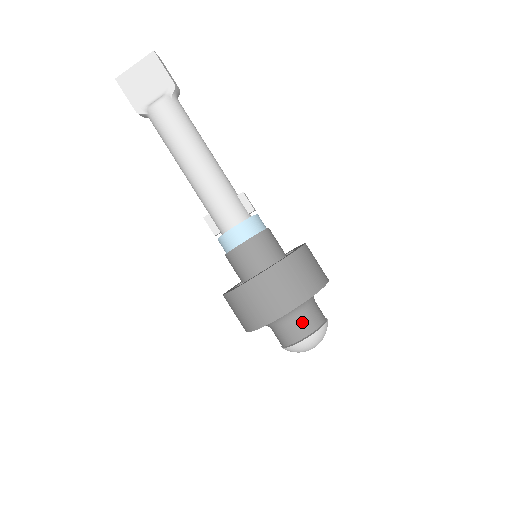
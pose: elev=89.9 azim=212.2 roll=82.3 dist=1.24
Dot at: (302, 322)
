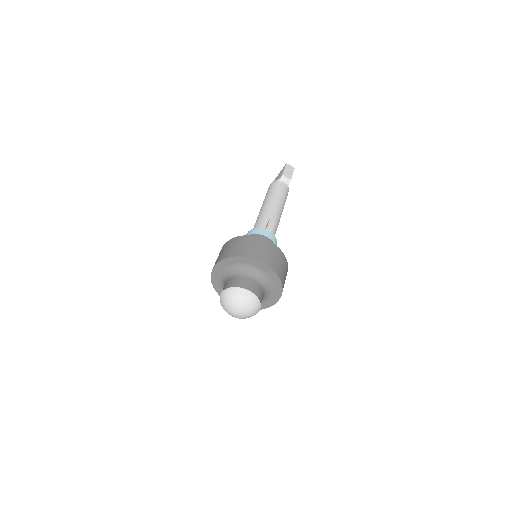
Dot at: (228, 282)
